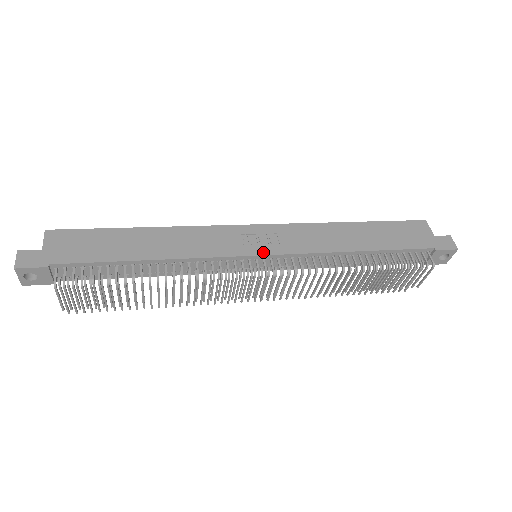
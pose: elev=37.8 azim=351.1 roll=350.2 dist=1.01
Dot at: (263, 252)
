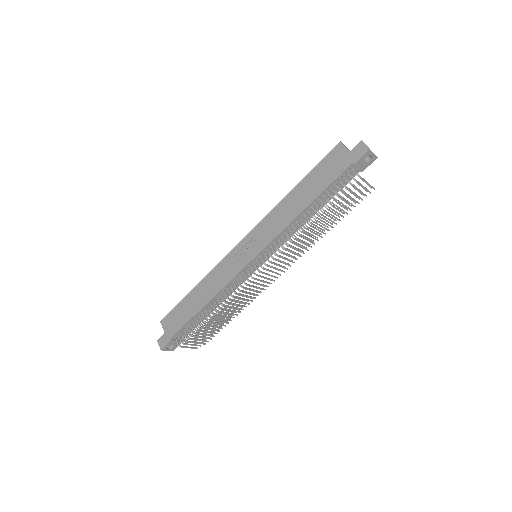
Dot at: (253, 256)
